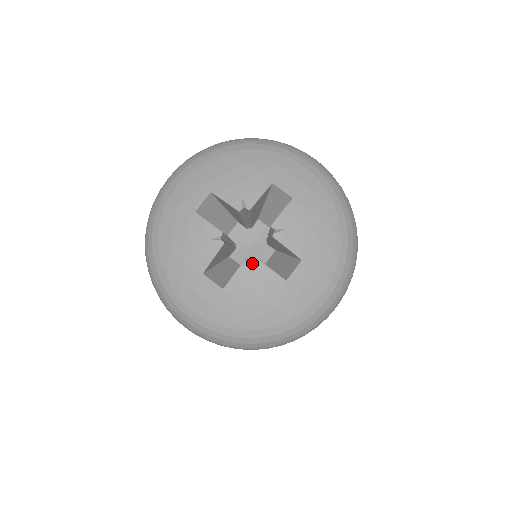
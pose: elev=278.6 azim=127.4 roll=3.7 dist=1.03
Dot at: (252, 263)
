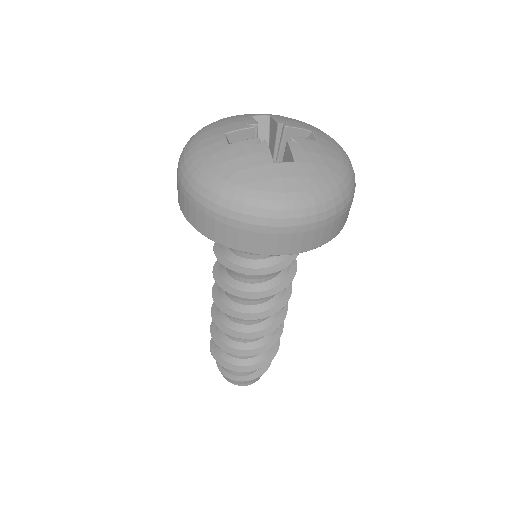
Dot at: (293, 140)
